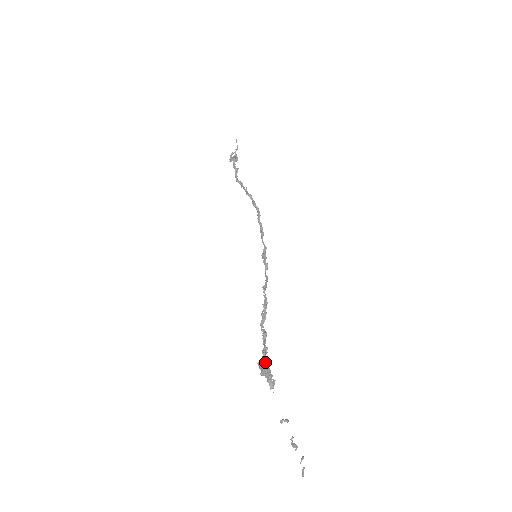
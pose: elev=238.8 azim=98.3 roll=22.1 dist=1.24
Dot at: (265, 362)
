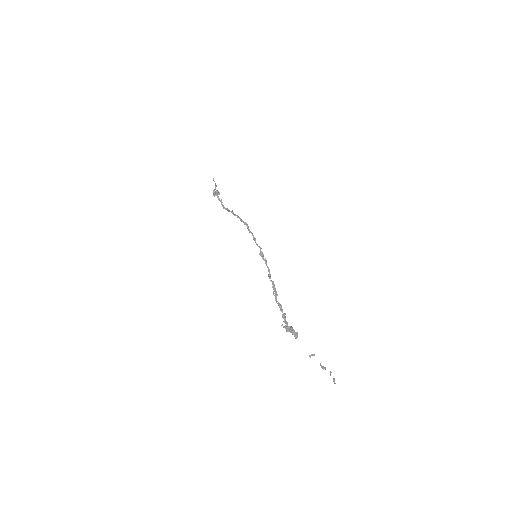
Dot at: (287, 323)
